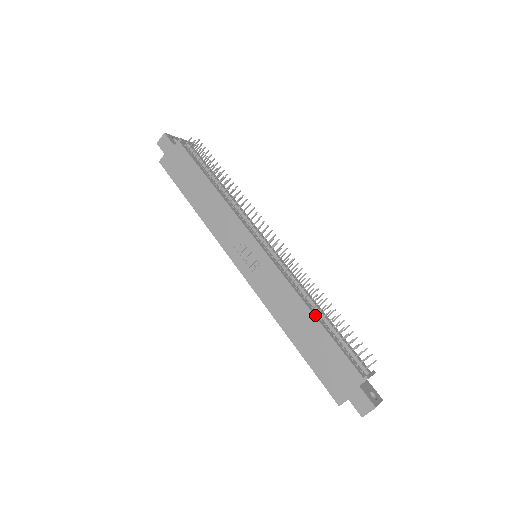
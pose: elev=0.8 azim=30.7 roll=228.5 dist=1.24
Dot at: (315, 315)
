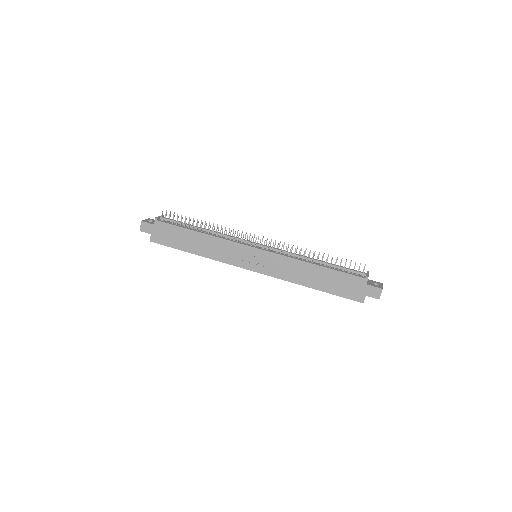
Dot at: (316, 264)
